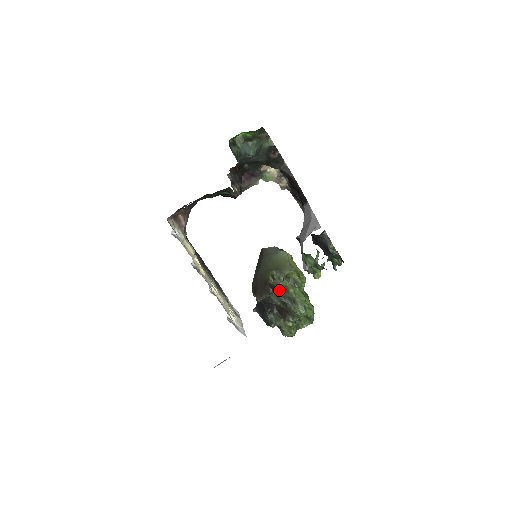
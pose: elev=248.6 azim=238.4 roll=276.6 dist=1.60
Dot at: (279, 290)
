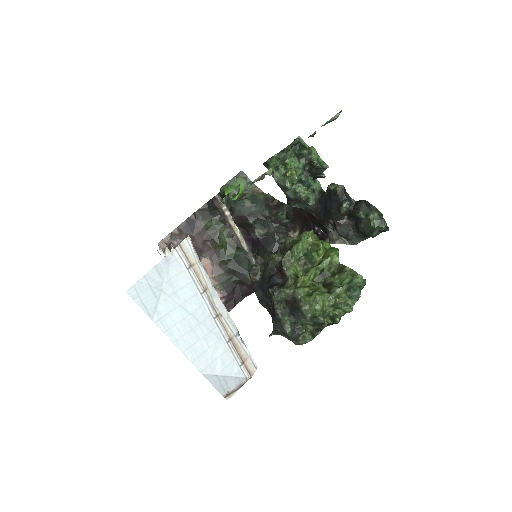
Dot at: occluded
